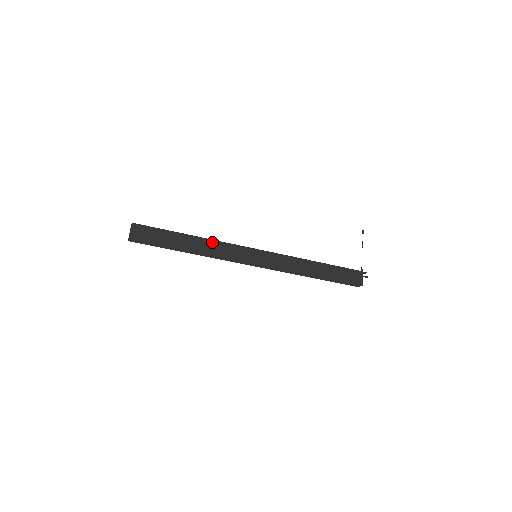
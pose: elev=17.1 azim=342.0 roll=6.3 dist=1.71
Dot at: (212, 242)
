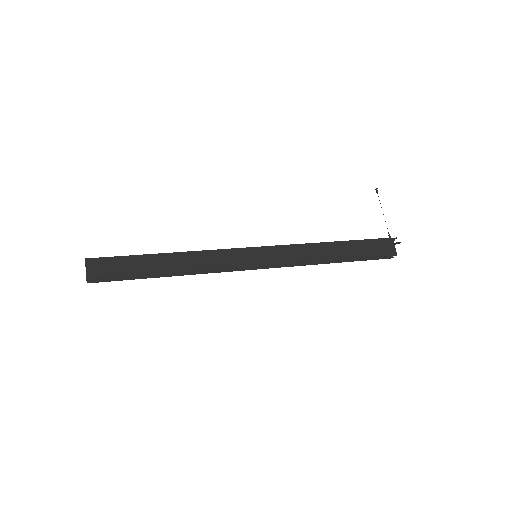
Dot at: (196, 254)
